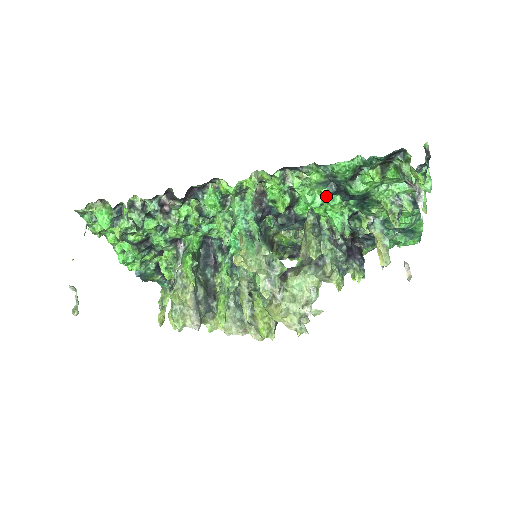
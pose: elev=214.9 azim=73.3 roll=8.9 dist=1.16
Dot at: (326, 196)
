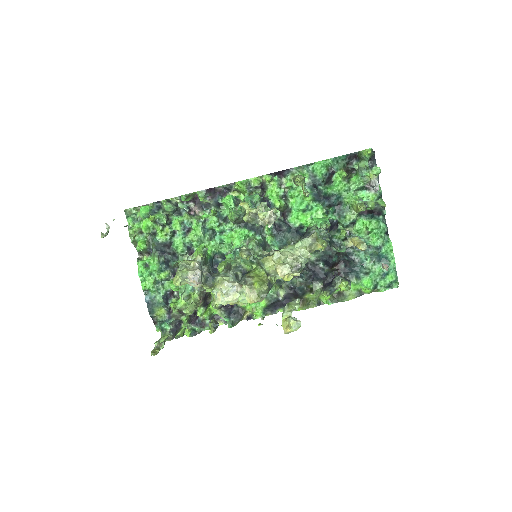
Dot at: (311, 198)
